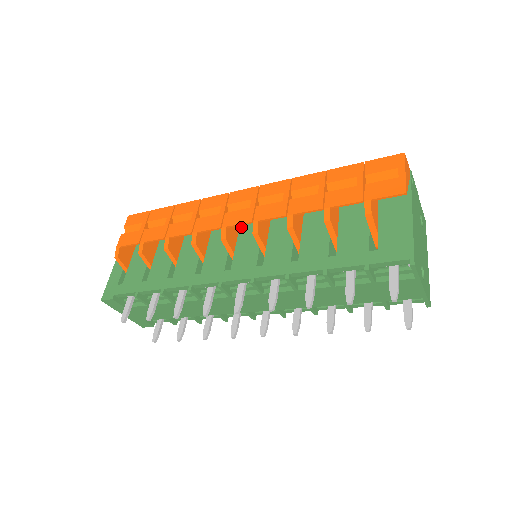
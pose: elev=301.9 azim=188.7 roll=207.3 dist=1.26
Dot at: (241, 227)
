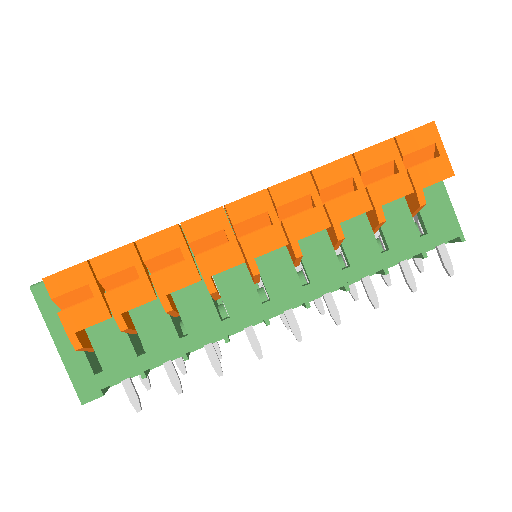
Dot at: occluded
